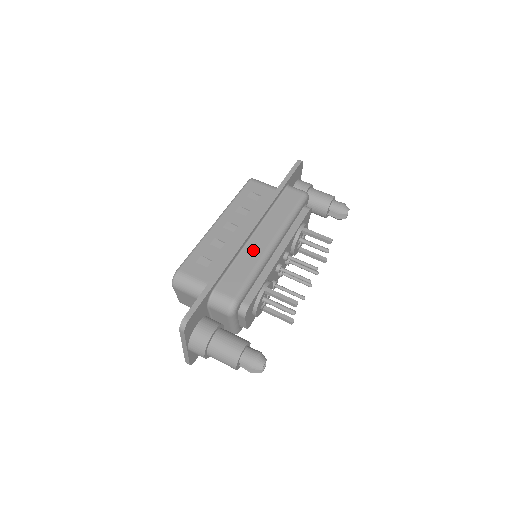
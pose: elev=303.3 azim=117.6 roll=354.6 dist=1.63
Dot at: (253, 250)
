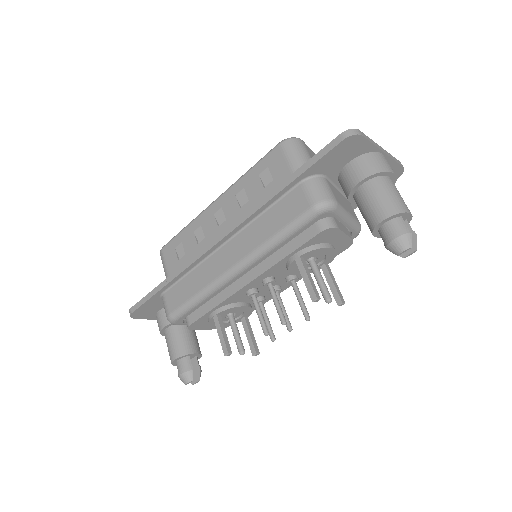
Dot at: (210, 268)
